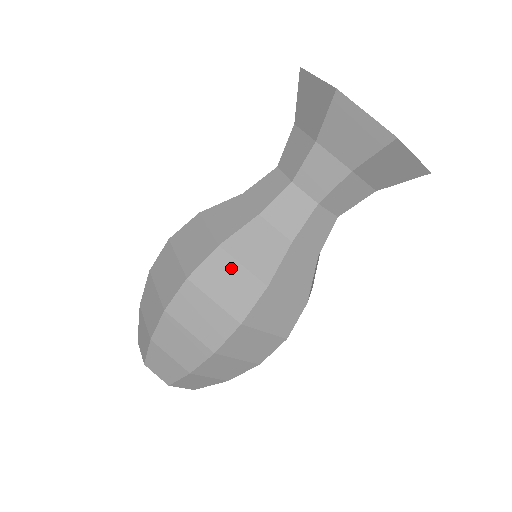
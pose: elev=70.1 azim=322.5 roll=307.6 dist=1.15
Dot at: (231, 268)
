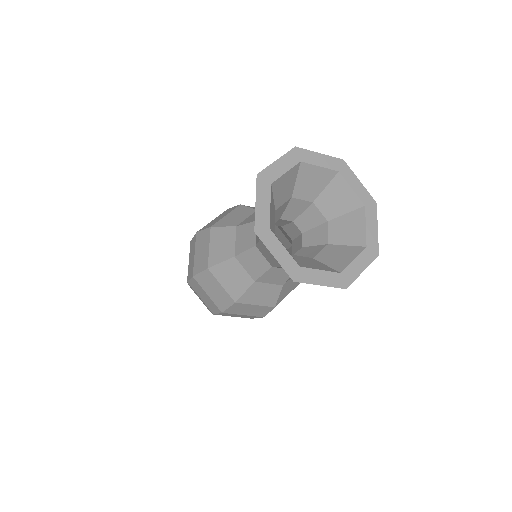
Dot at: occluded
